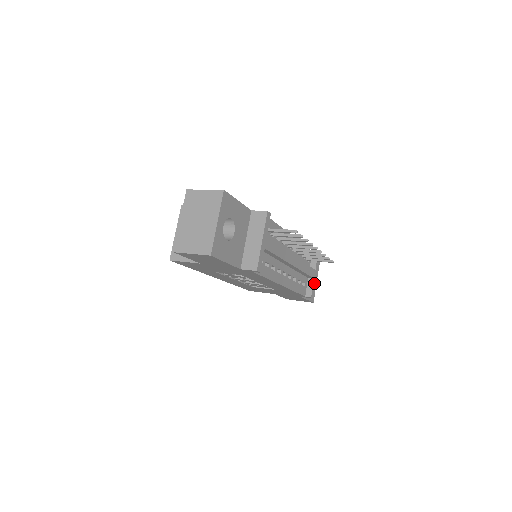
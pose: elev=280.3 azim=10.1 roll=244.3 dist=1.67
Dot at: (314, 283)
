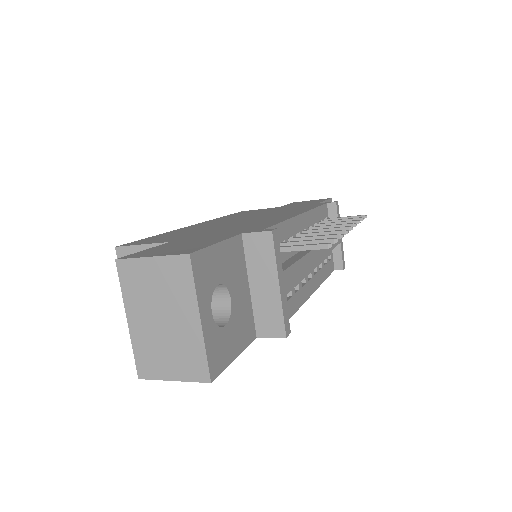
Dot at: (341, 247)
